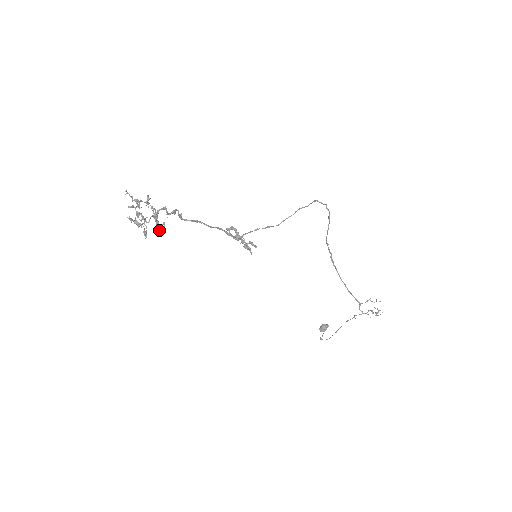
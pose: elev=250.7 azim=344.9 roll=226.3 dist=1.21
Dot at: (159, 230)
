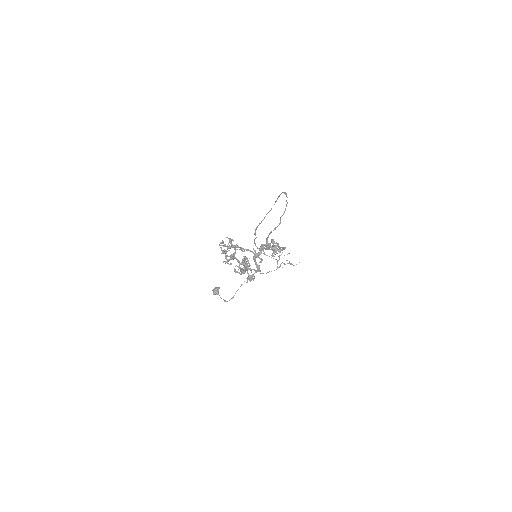
Dot at: (259, 269)
